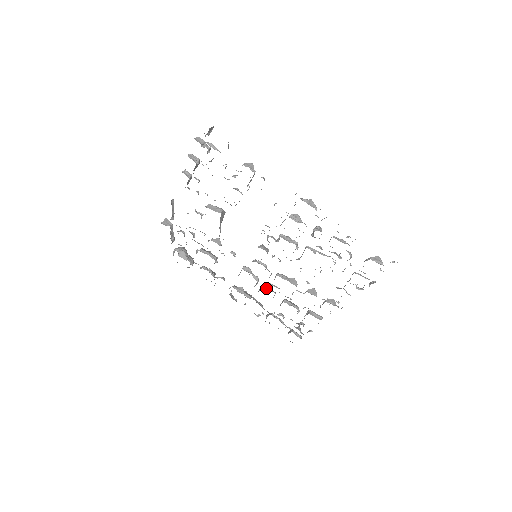
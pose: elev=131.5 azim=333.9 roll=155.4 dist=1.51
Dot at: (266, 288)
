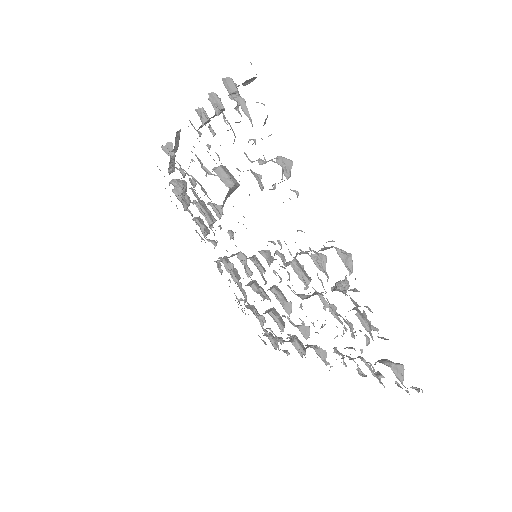
Dot at: (256, 288)
